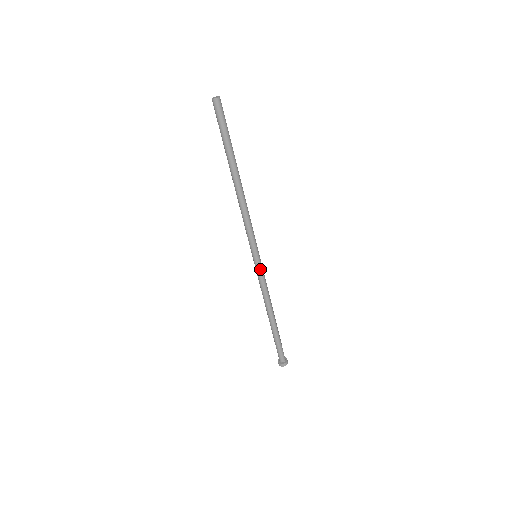
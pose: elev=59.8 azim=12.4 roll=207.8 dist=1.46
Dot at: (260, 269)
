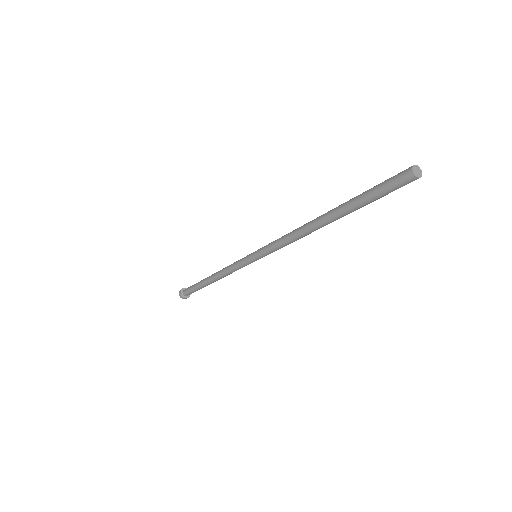
Dot at: (247, 264)
